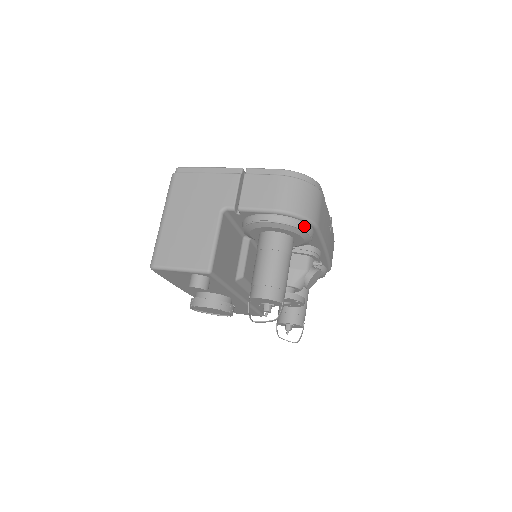
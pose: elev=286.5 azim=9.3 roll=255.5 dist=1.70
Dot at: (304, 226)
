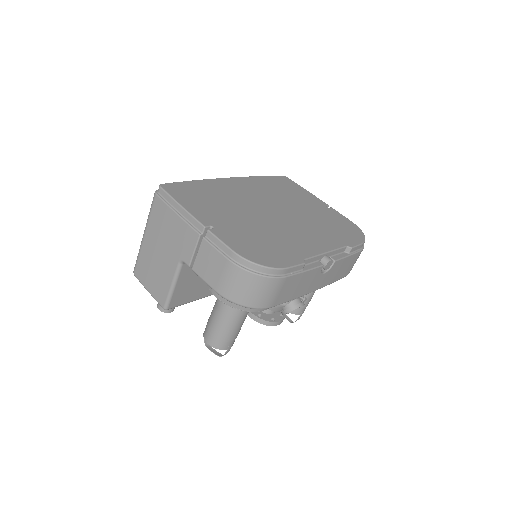
Dot at: (250, 309)
